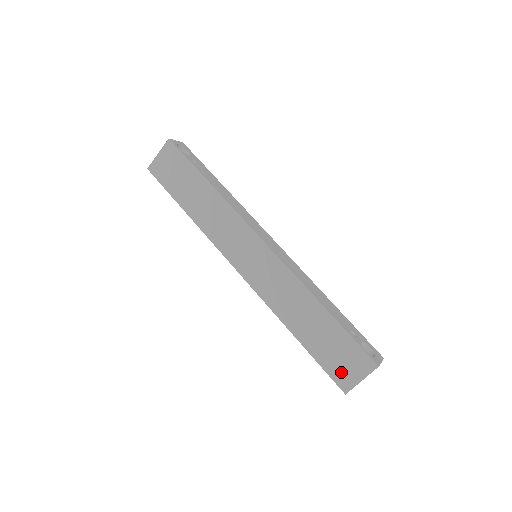
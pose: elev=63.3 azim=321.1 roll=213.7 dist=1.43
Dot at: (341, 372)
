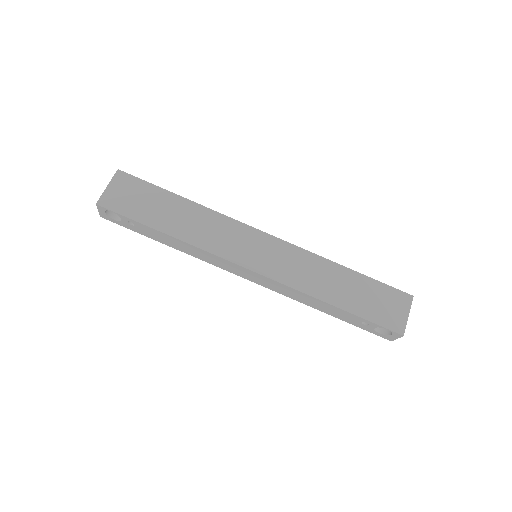
Dot at: (390, 317)
